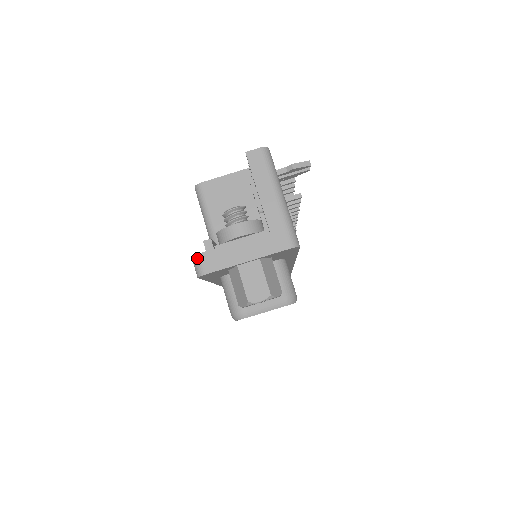
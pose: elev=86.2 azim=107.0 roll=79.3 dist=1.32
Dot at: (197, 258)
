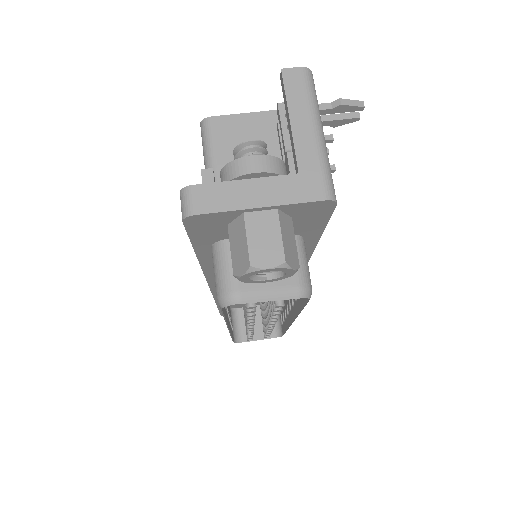
Dot at: (188, 191)
